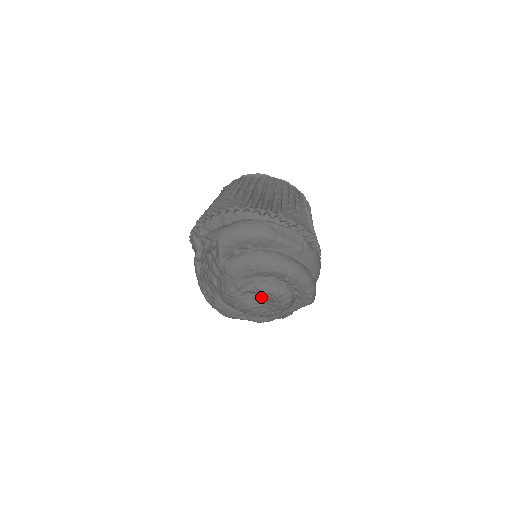
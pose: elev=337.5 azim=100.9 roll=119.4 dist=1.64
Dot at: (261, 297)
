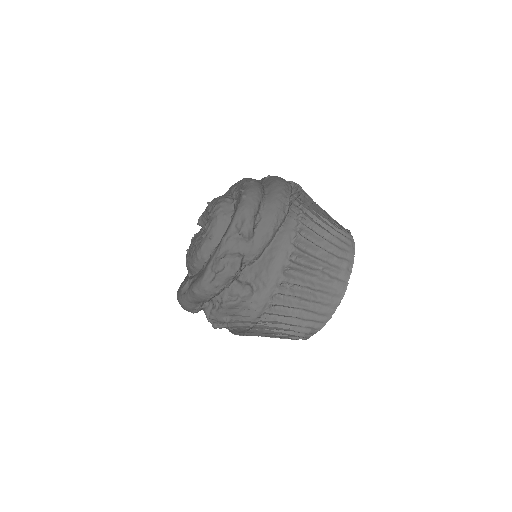
Dot at: occluded
